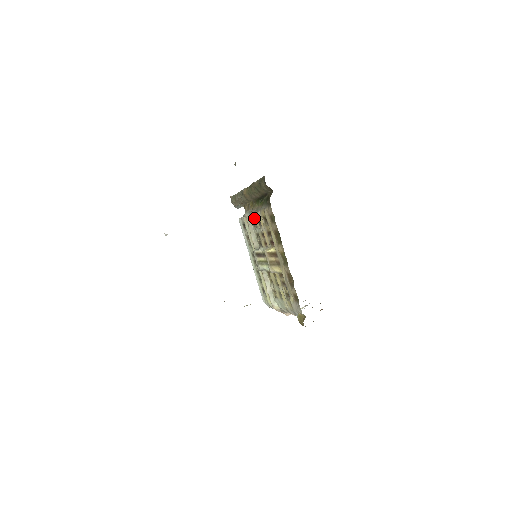
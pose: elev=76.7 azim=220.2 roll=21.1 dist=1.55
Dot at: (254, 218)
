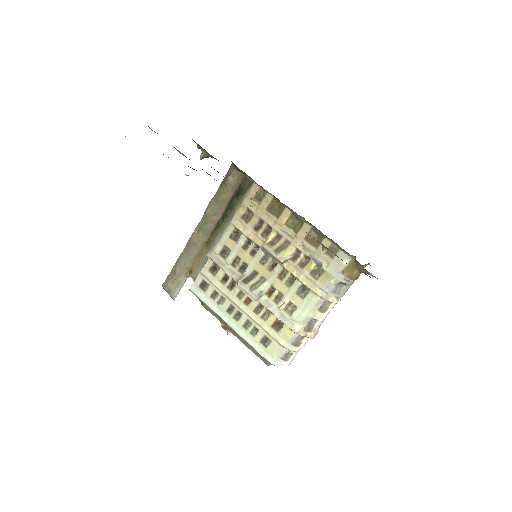
Dot at: (223, 243)
